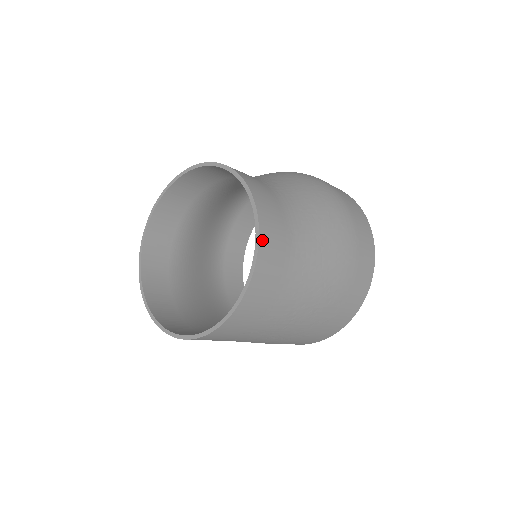
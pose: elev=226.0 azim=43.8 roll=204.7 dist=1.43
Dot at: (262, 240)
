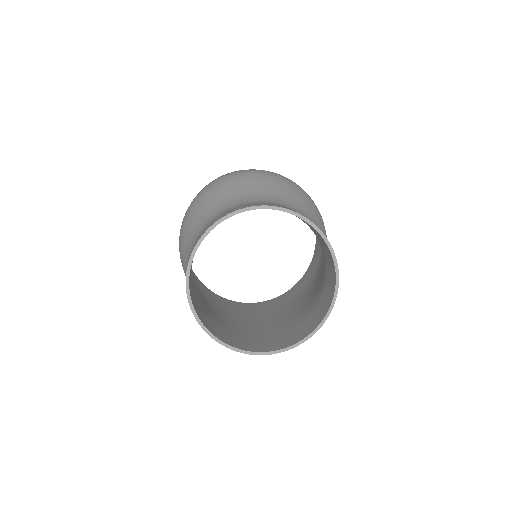
Dot at: (327, 315)
